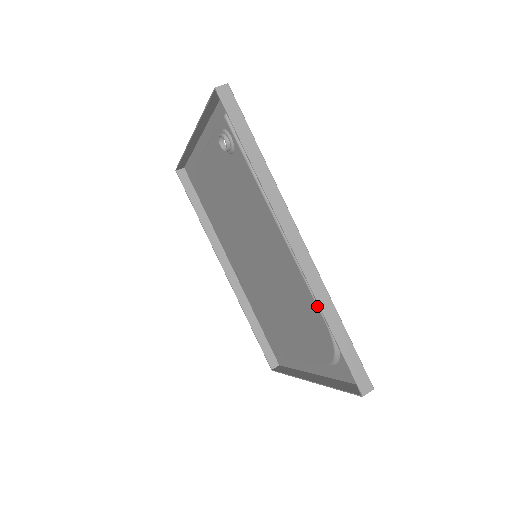
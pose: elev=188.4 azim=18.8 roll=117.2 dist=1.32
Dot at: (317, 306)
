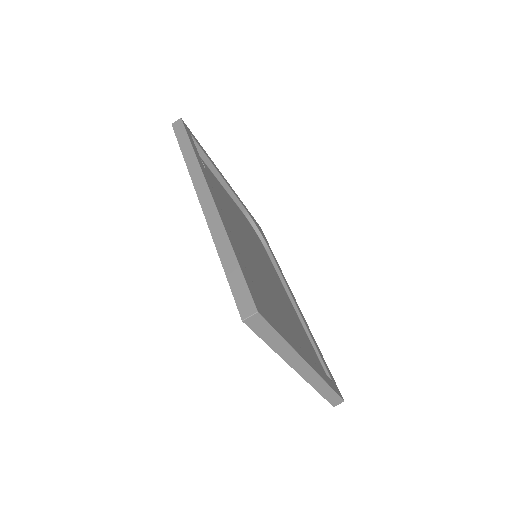
Dot at: occluded
